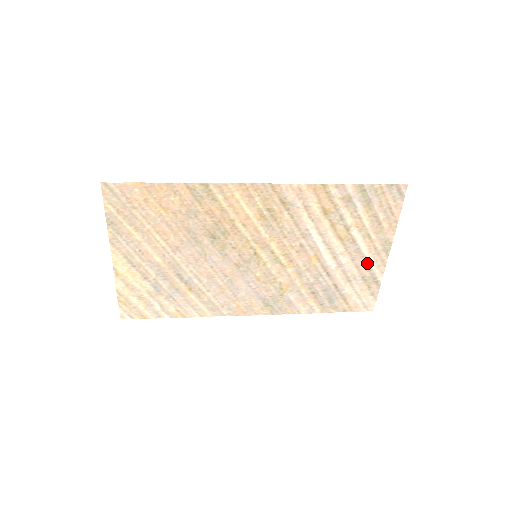
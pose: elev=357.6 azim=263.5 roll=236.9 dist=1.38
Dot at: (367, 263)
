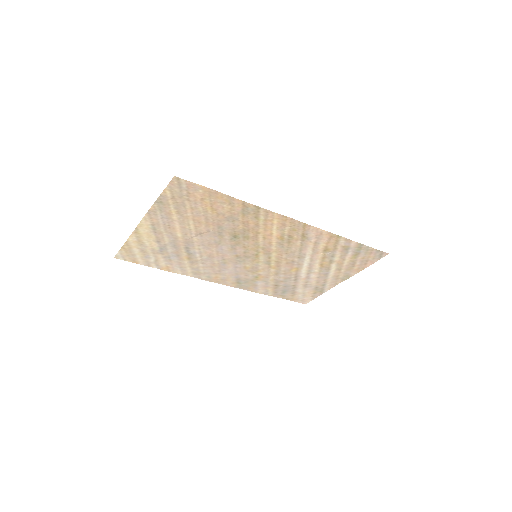
Dot at: (326, 282)
